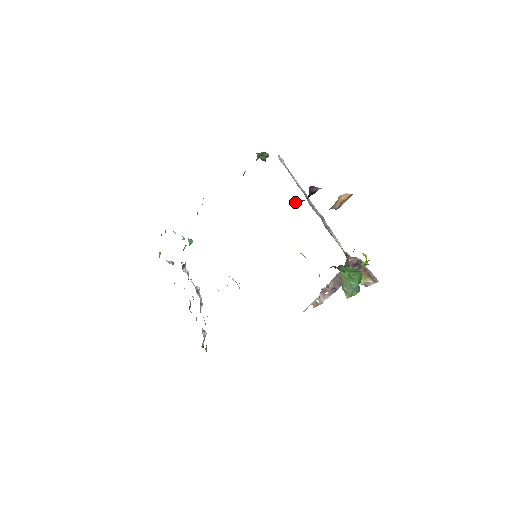
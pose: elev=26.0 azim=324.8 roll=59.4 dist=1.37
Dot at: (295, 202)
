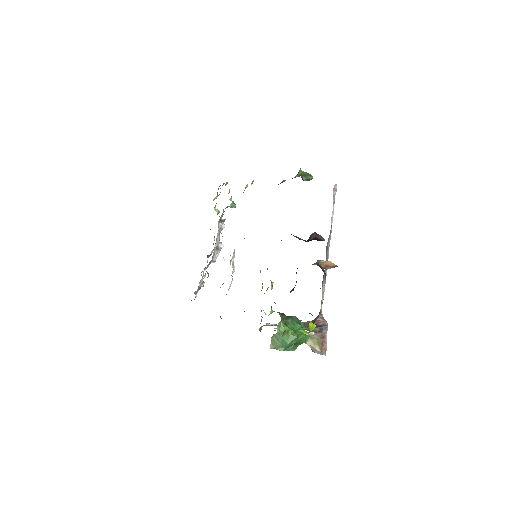
Dot at: occluded
